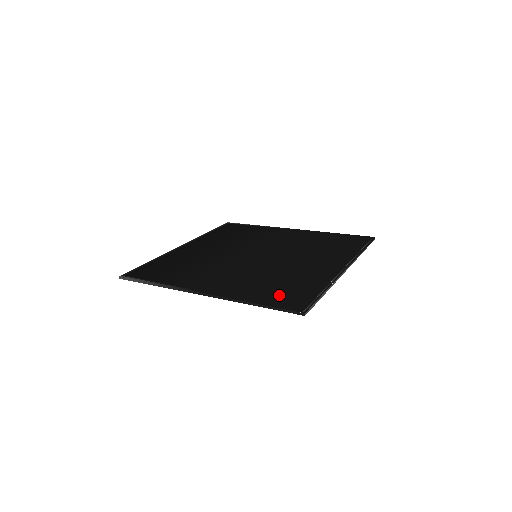
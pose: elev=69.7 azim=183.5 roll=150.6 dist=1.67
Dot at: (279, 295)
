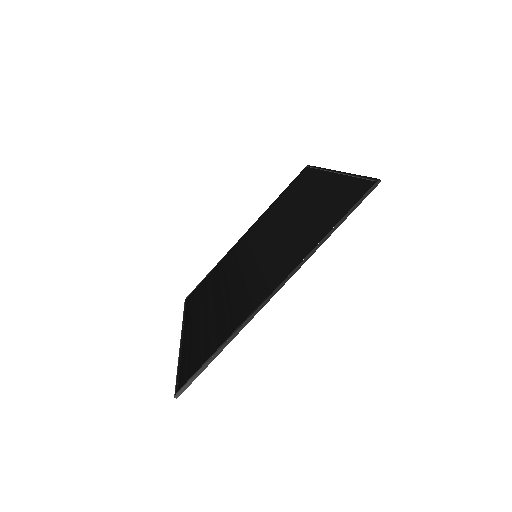
Dot at: (333, 212)
